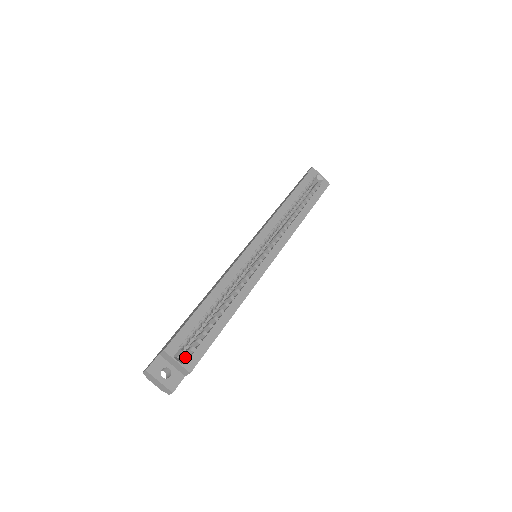
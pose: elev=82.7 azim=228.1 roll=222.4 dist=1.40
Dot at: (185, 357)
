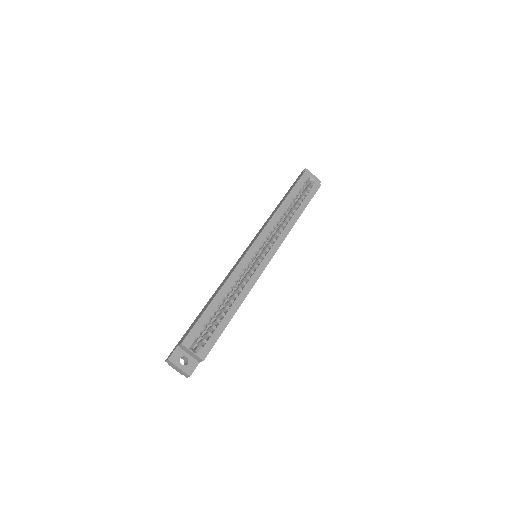
Dot at: (199, 348)
